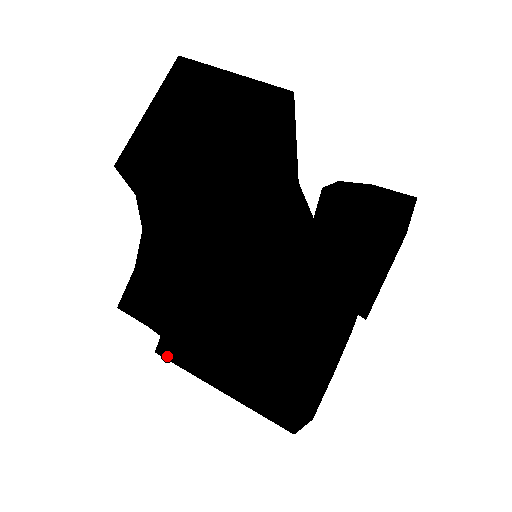
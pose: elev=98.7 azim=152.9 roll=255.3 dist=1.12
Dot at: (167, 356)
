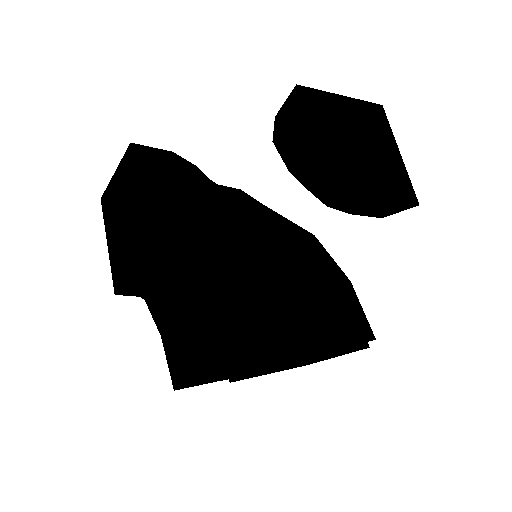
Dot at: (178, 386)
